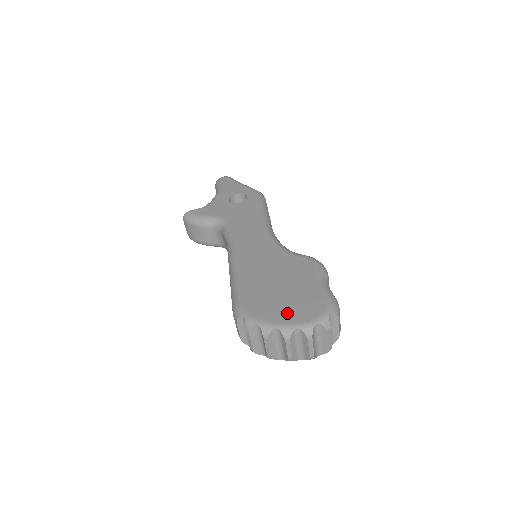
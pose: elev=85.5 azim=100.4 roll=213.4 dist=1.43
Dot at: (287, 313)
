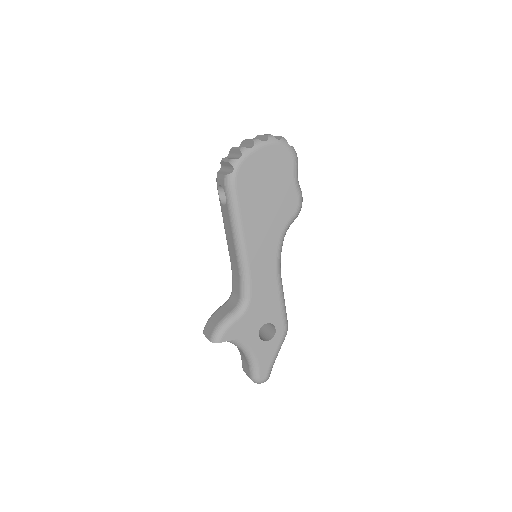
Dot at: occluded
